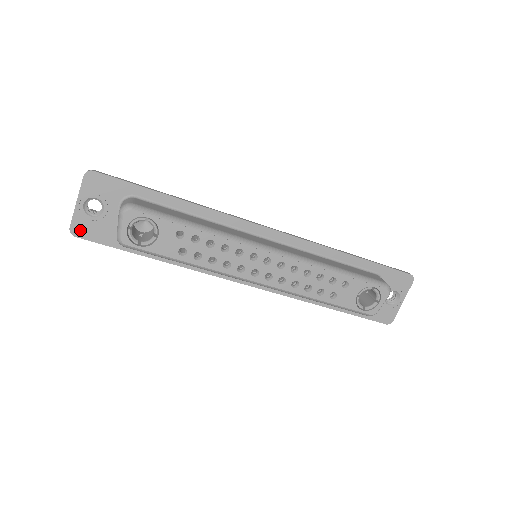
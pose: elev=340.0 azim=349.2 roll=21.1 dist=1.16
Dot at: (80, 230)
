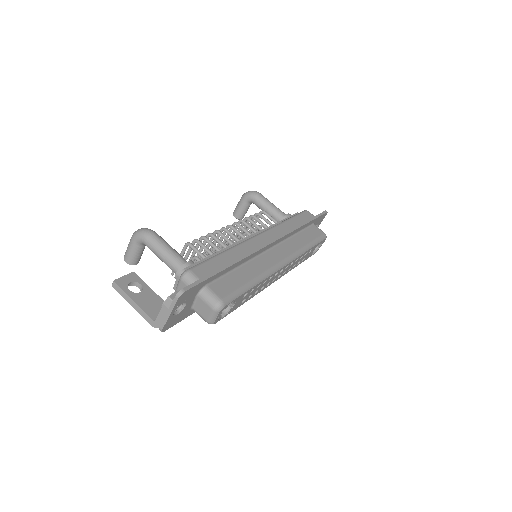
Dot at: (168, 326)
